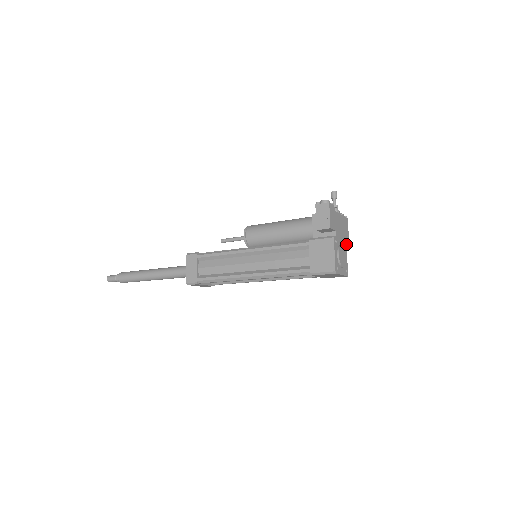
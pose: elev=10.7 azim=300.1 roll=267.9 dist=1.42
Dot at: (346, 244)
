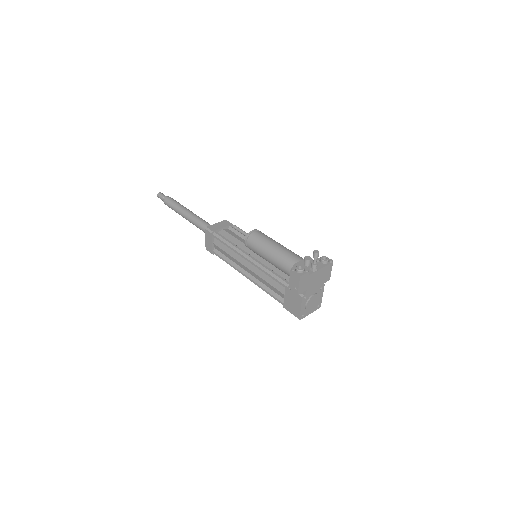
Dot at: (324, 285)
